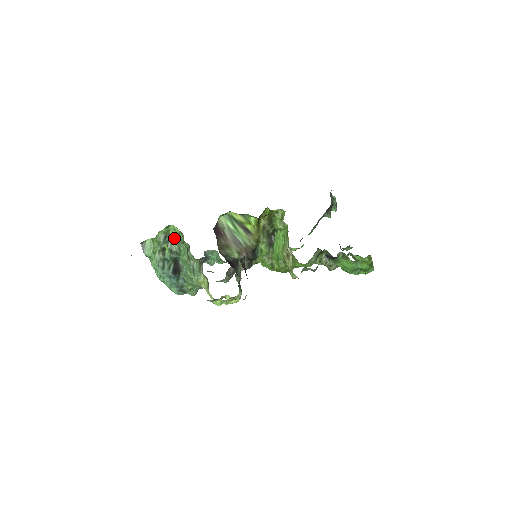
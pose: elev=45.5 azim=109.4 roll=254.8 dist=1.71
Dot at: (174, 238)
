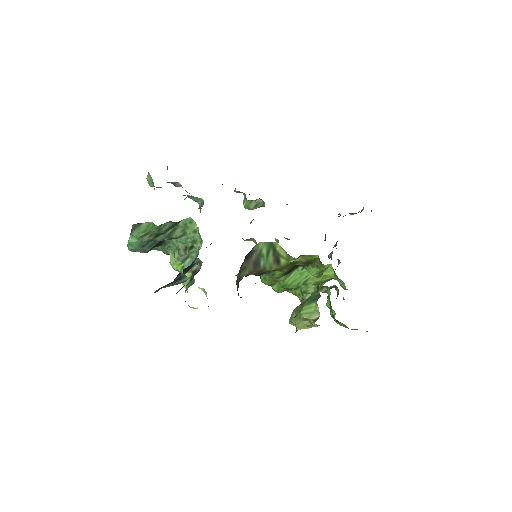
Dot at: (182, 227)
